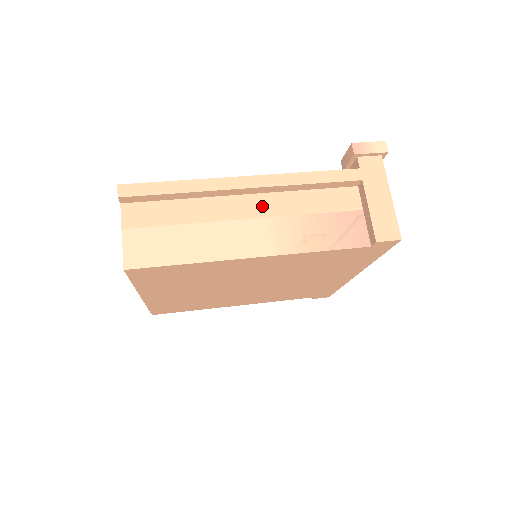
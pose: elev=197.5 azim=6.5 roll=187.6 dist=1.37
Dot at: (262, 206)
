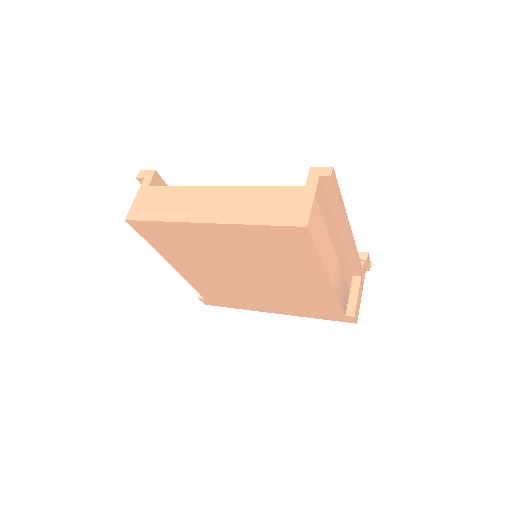
Dot at: (339, 250)
